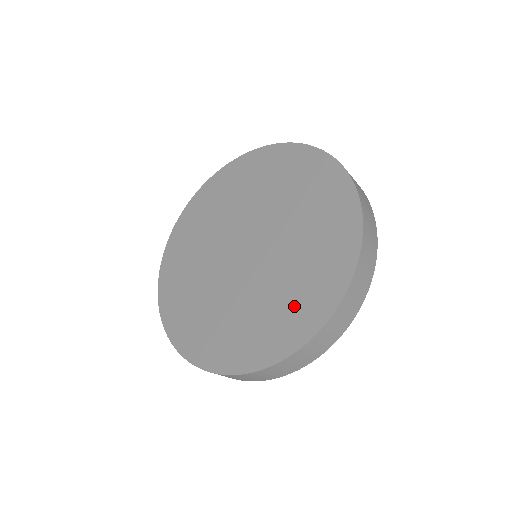
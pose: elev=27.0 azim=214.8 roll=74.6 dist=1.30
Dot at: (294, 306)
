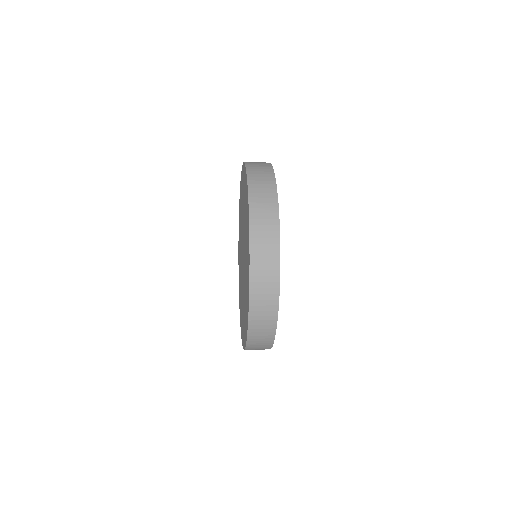
Dot at: (245, 317)
